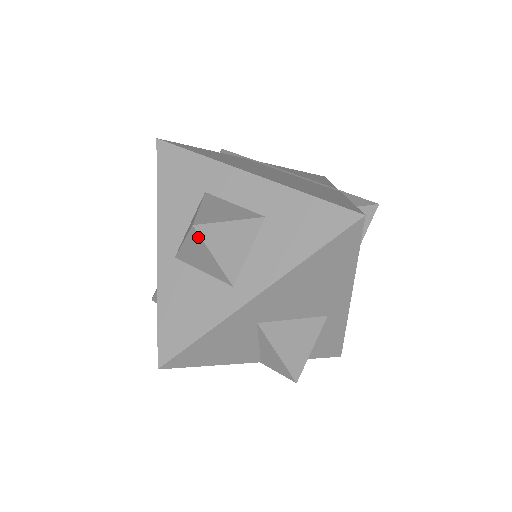
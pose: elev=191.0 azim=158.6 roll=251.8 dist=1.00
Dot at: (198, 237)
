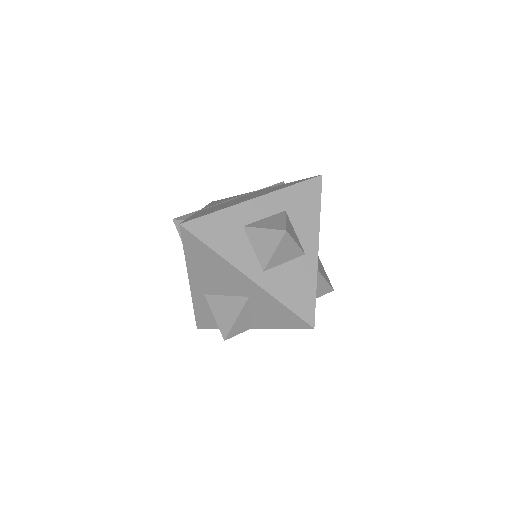
Dot at: (288, 237)
